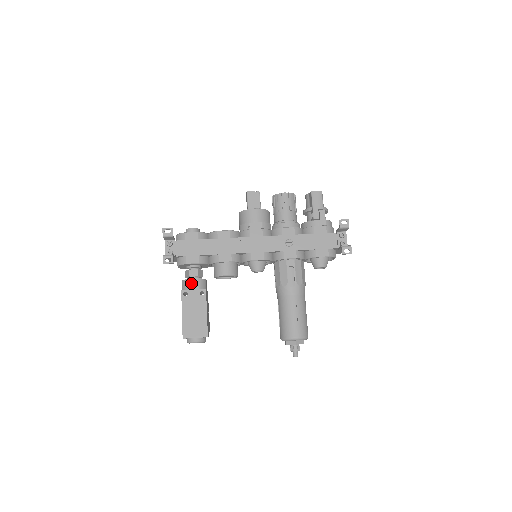
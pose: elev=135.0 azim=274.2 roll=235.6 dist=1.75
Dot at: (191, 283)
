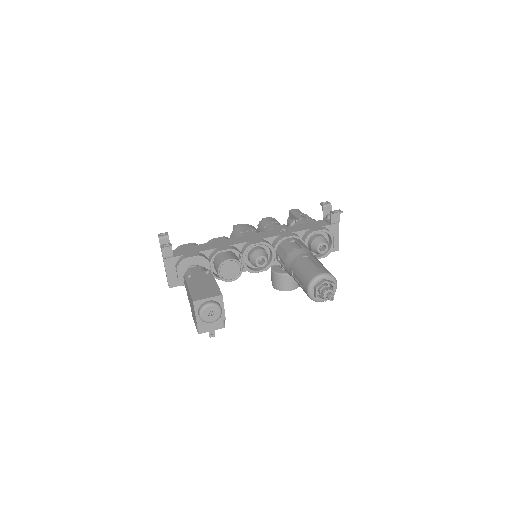
Dot at: (193, 270)
